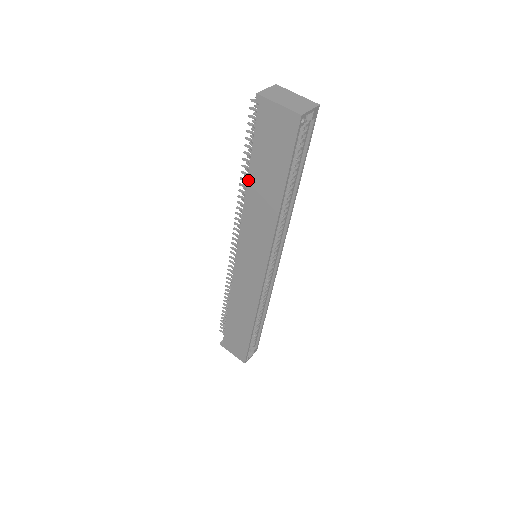
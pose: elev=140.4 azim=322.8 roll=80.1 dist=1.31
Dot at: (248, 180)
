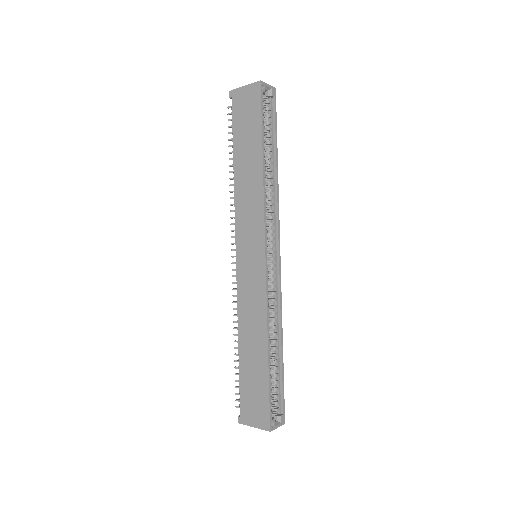
Dot at: (234, 165)
